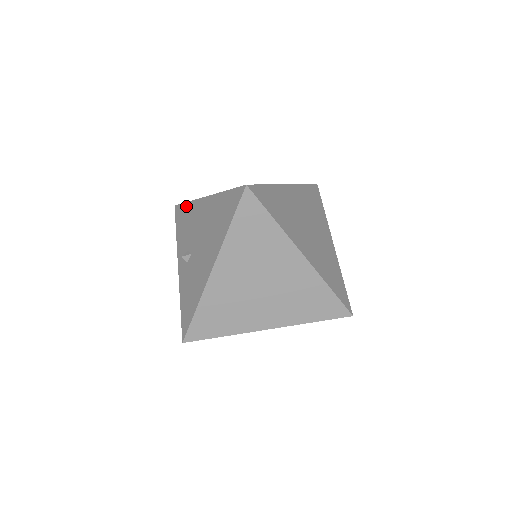
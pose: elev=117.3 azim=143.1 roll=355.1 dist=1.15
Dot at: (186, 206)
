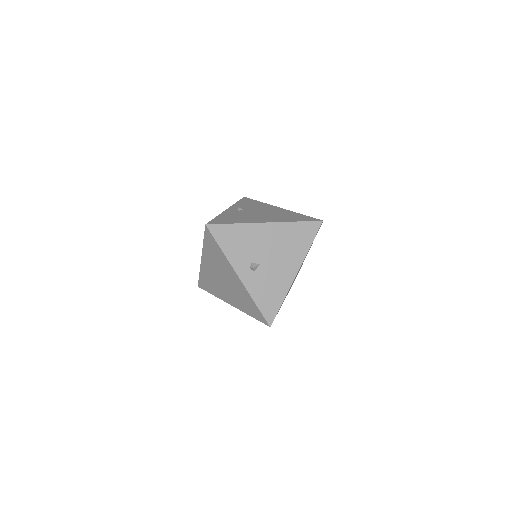
Dot at: (234, 227)
